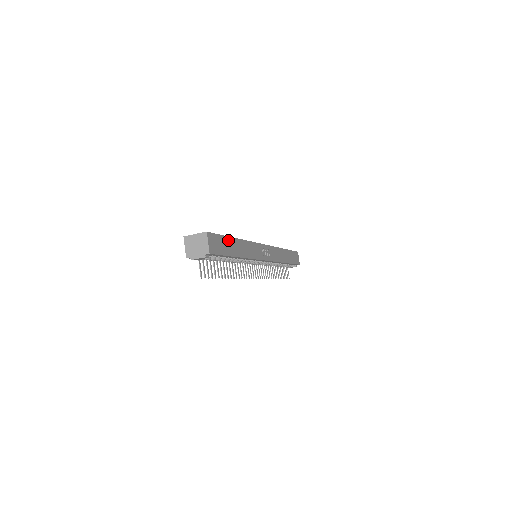
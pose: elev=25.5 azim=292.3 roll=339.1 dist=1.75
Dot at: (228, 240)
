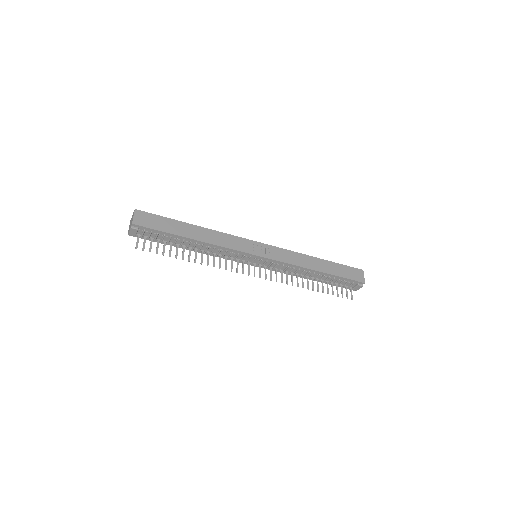
Dot at: (175, 222)
